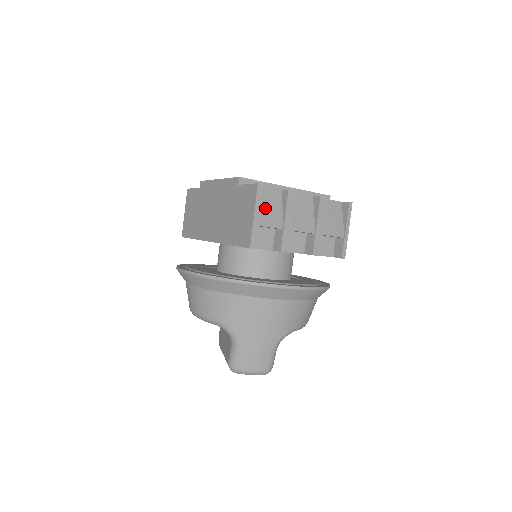
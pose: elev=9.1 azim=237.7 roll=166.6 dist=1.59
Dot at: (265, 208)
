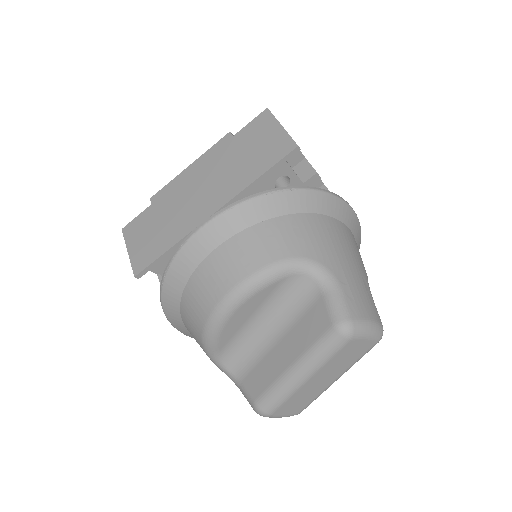
Dot at: occluded
